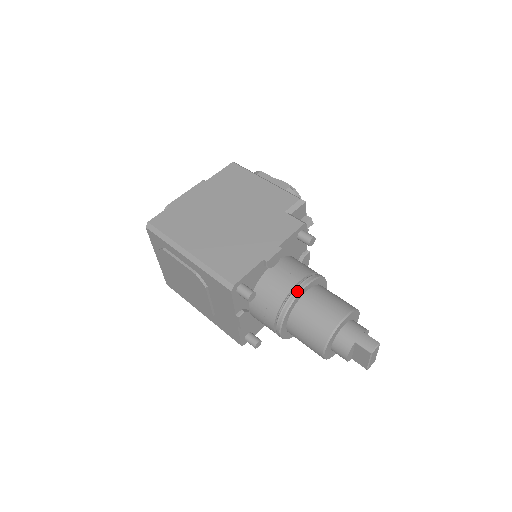
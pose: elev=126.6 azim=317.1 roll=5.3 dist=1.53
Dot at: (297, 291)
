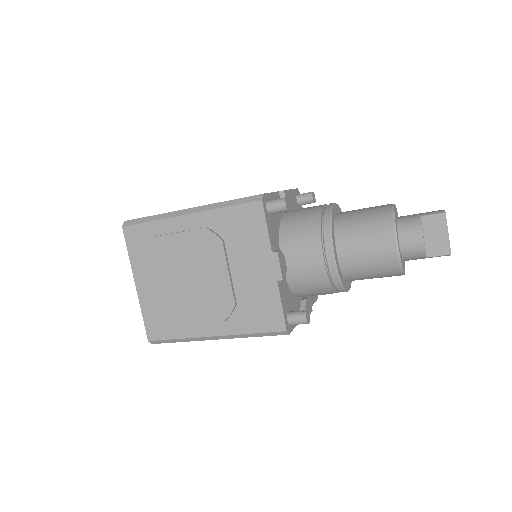
Dot at: (329, 205)
